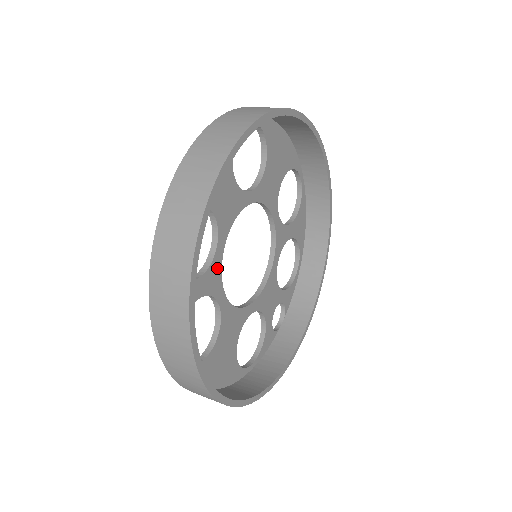
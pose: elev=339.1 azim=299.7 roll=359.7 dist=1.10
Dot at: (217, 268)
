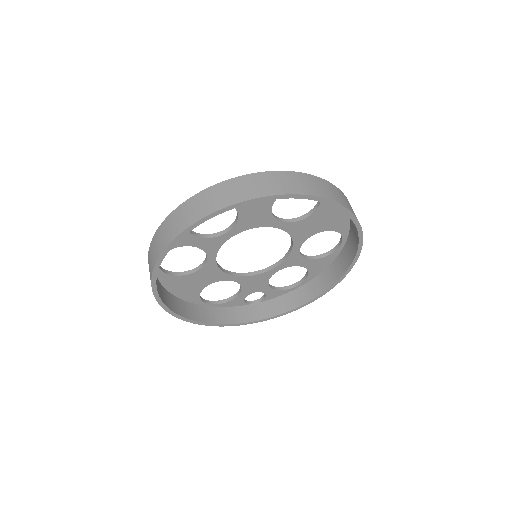
Dot at: (220, 242)
